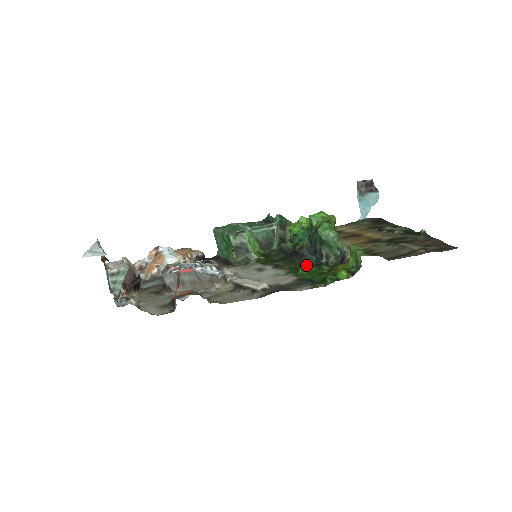
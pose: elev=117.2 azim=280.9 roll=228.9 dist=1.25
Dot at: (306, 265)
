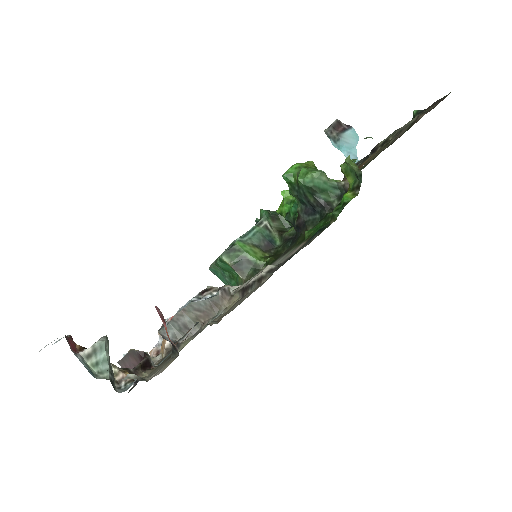
Dot at: occluded
